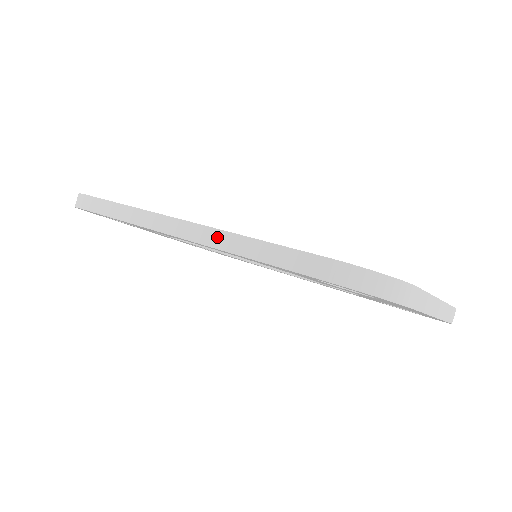
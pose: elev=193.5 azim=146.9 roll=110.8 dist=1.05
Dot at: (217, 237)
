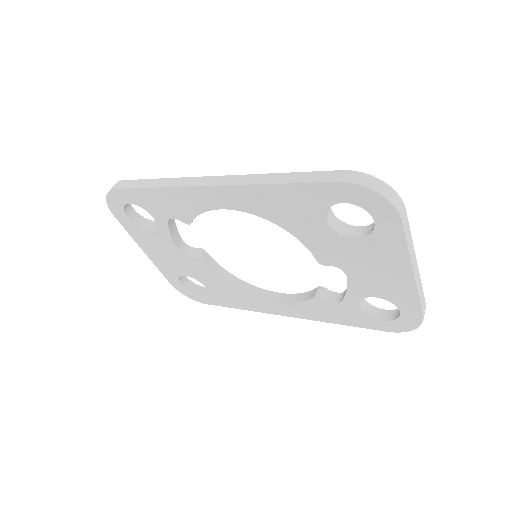
Dot at: (249, 178)
